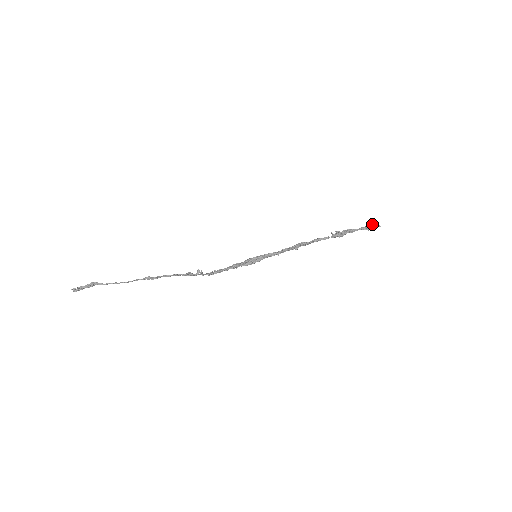
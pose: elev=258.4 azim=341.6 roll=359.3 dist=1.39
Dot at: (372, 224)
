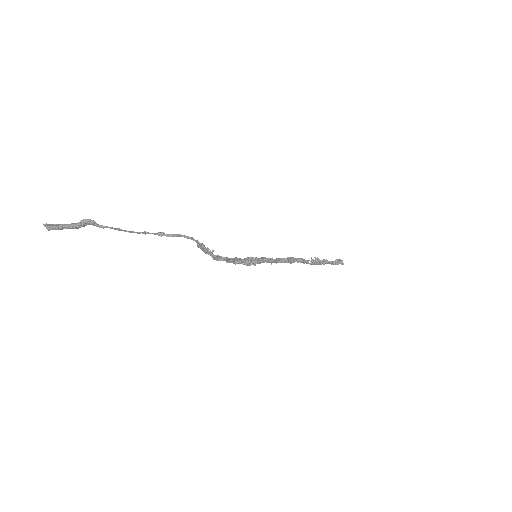
Dot at: (340, 260)
